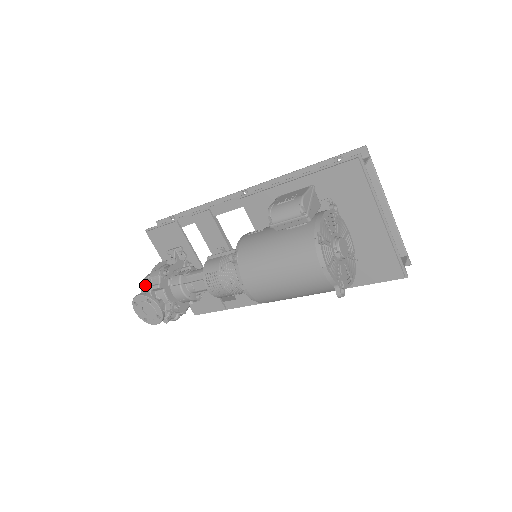
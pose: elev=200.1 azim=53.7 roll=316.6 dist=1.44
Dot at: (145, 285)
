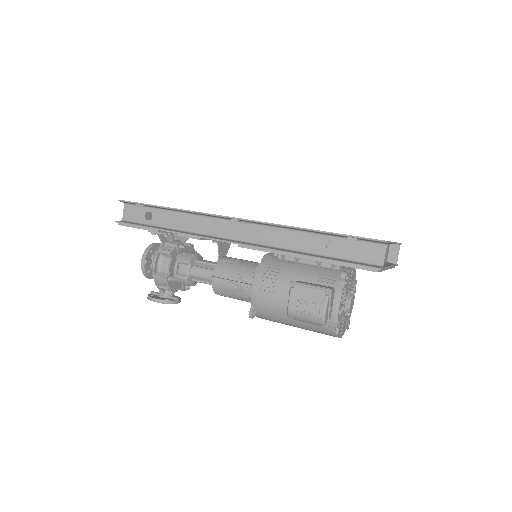
Dot at: (146, 272)
